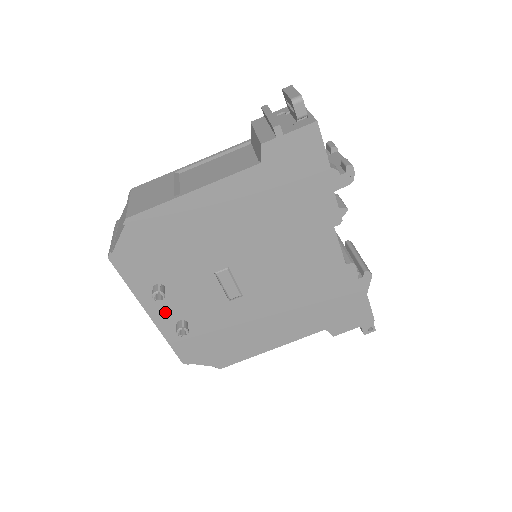
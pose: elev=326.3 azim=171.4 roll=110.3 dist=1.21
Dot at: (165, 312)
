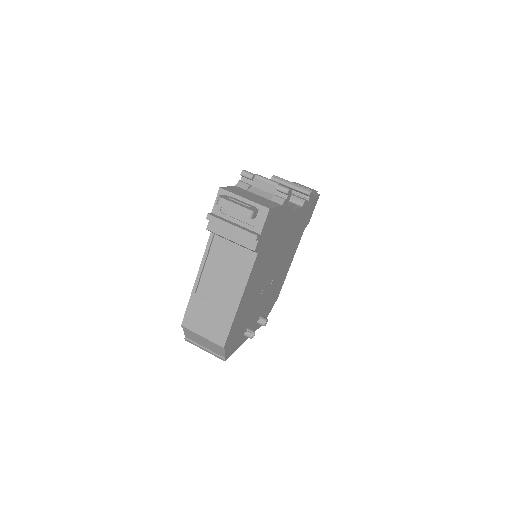
Dot at: occluded
